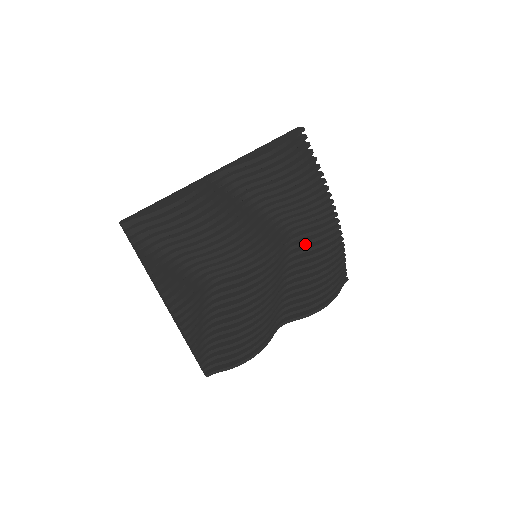
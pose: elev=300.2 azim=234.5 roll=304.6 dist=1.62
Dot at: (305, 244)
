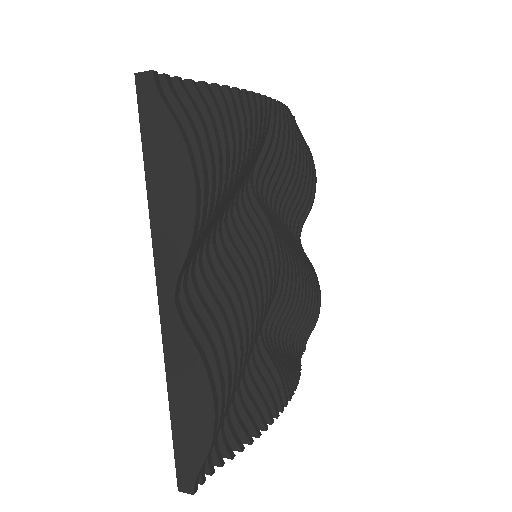
Dot at: (268, 170)
